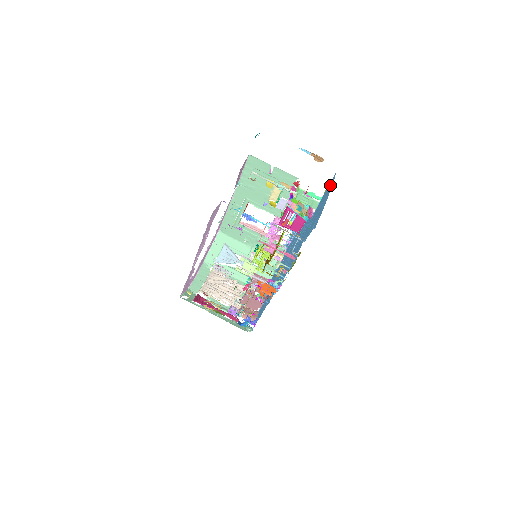
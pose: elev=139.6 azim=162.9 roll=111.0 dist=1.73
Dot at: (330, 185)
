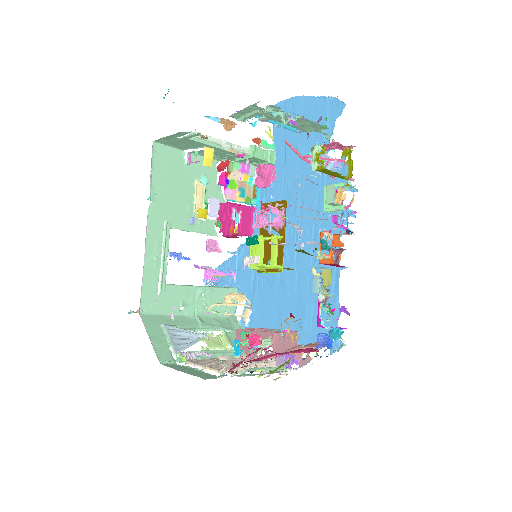
Dot at: occluded
